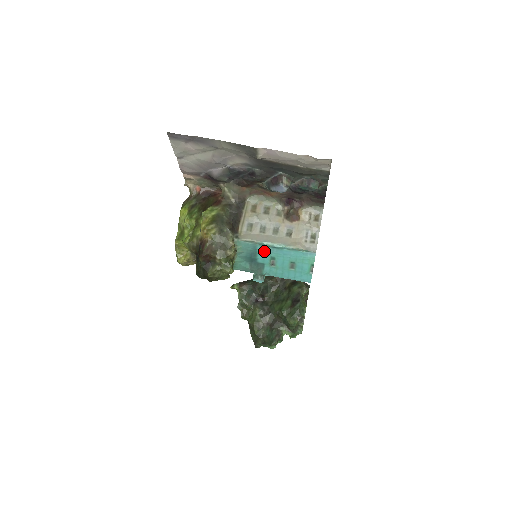
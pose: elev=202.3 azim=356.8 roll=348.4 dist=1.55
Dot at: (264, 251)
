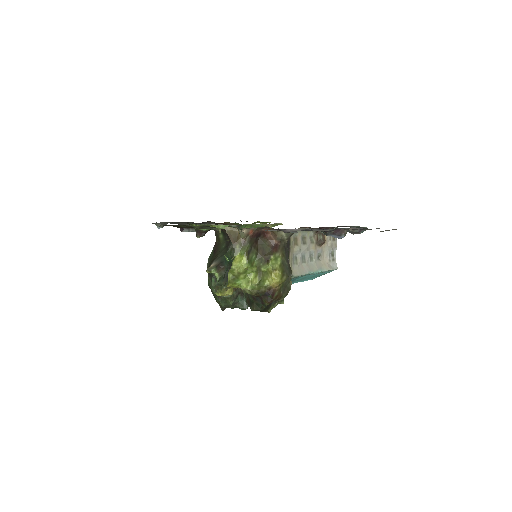
Dot at: (303, 276)
